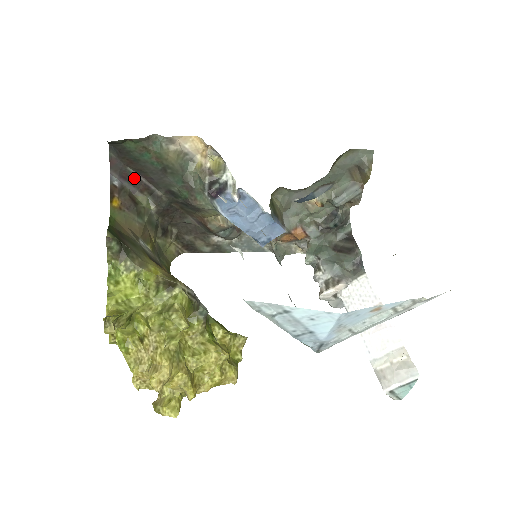
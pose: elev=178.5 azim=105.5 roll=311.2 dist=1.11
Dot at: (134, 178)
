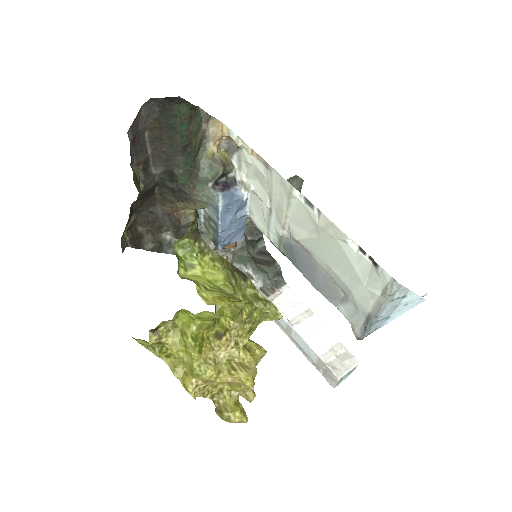
Dot at: (142, 146)
